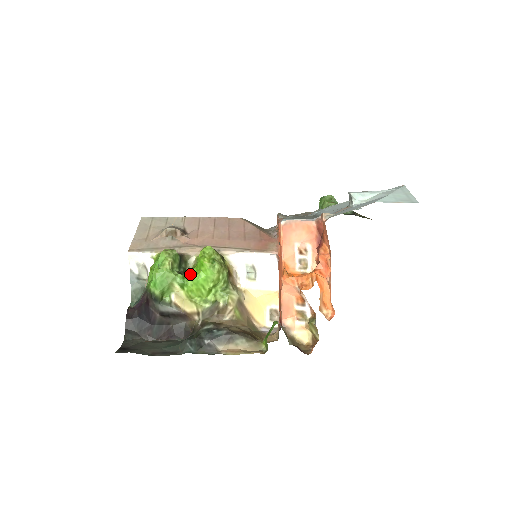
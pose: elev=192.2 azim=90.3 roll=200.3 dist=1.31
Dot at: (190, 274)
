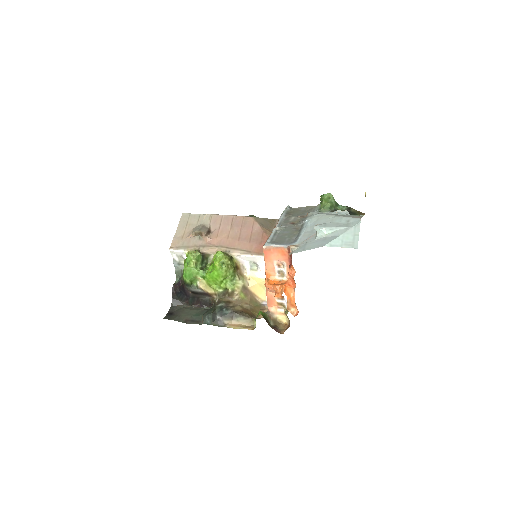
Dot at: (208, 270)
